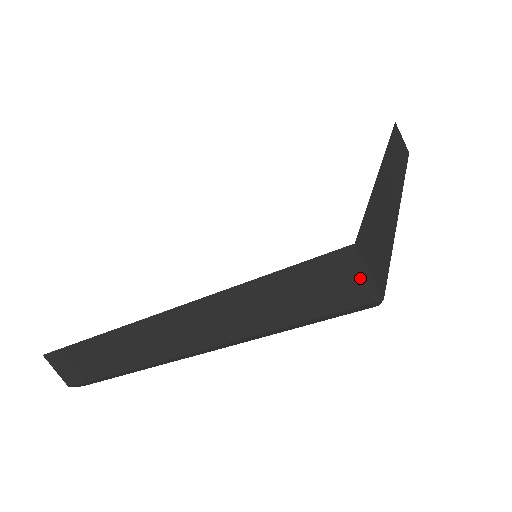
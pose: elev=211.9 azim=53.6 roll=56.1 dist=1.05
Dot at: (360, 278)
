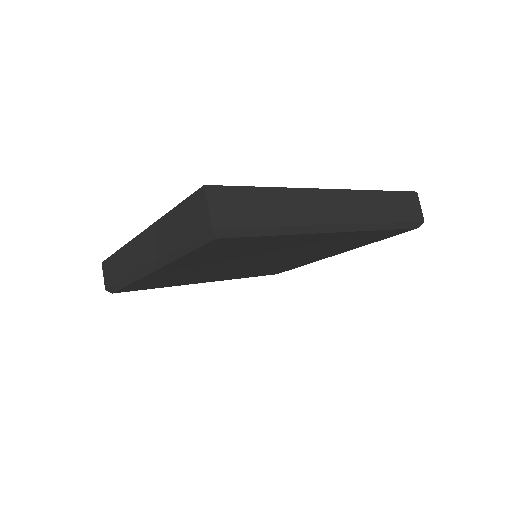
Dot at: (205, 211)
